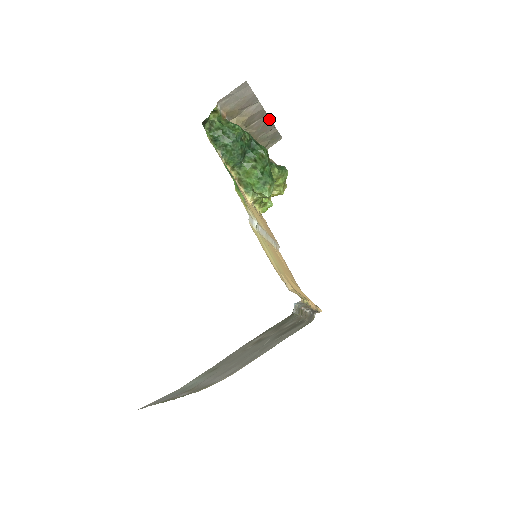
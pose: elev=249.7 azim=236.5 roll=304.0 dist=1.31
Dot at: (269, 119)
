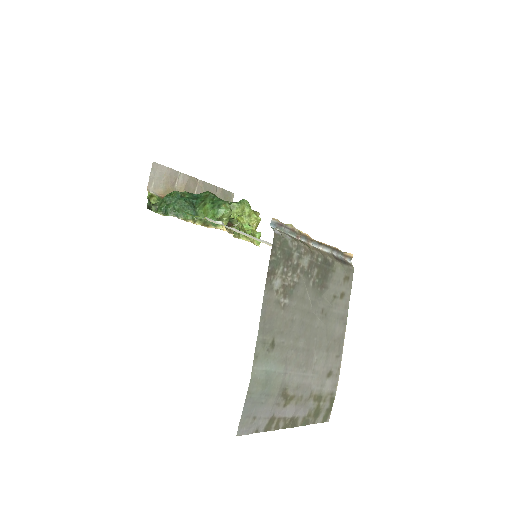
Dot at: (204, 183)
